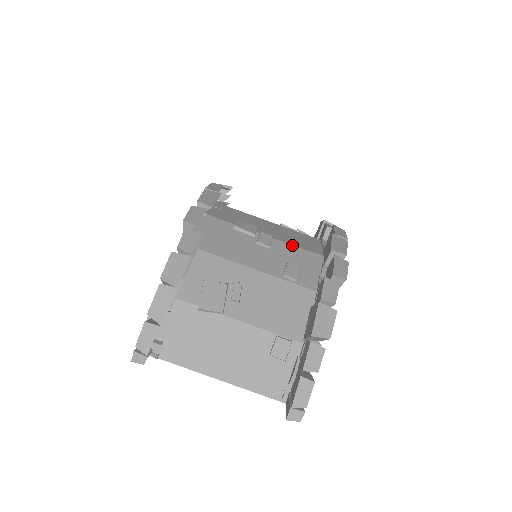
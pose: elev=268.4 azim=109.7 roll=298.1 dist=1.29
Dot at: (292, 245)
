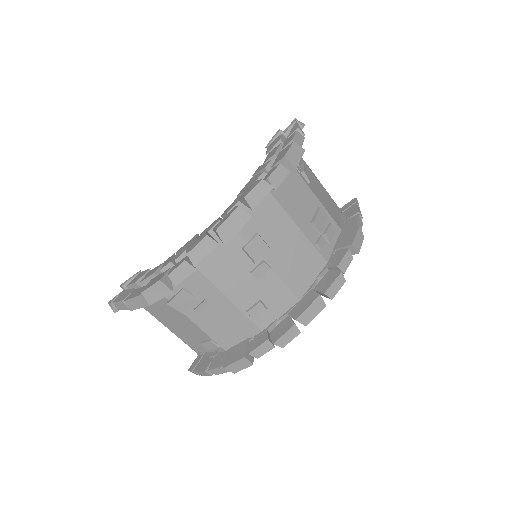
Dot at: (282, 281)
